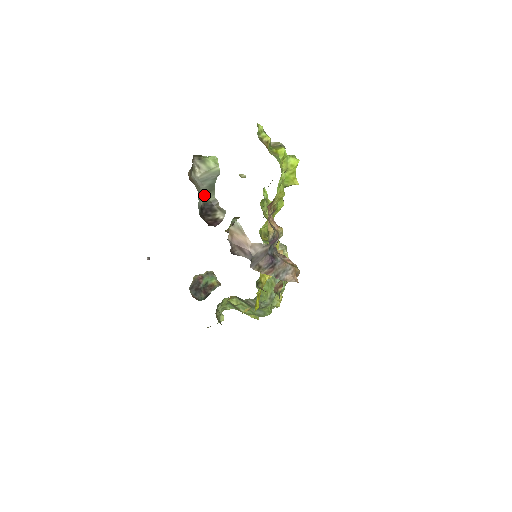
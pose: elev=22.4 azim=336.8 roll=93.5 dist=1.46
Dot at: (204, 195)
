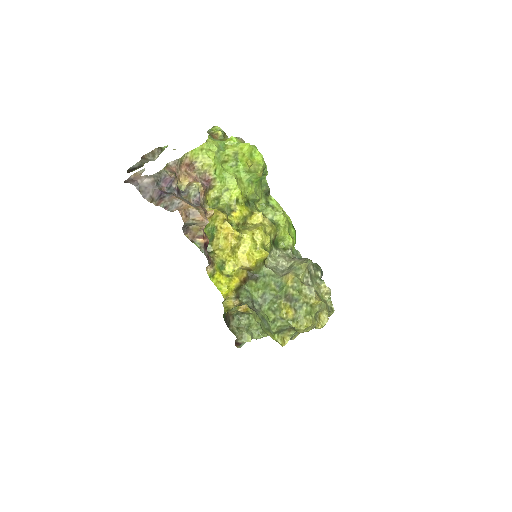
Dot at: occluded
